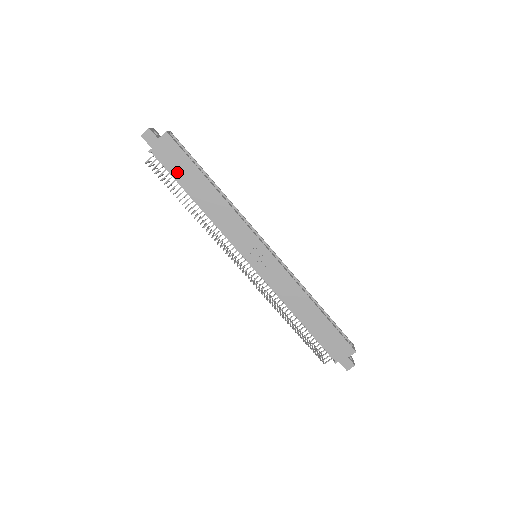
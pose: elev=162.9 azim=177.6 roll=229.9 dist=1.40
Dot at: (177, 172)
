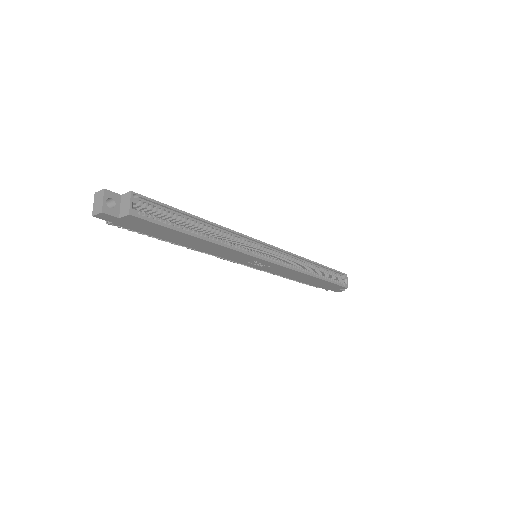
Dot at: (154, 233)
